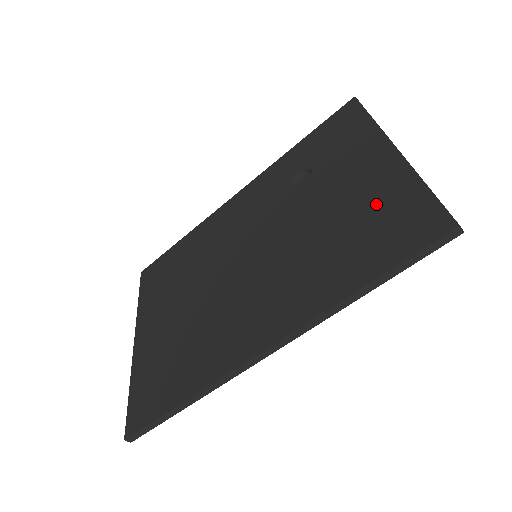
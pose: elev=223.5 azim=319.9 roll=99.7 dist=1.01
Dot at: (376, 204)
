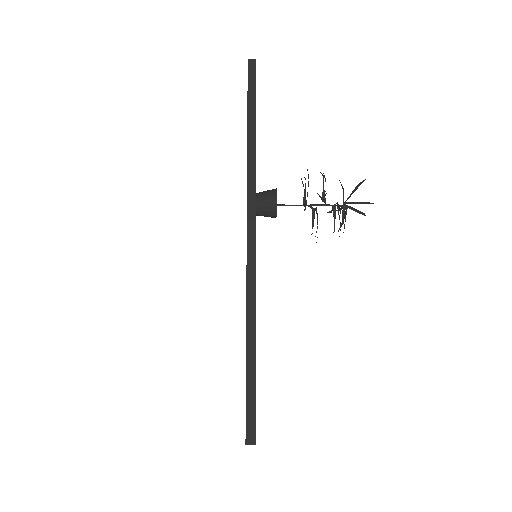
Dot at: occluded
